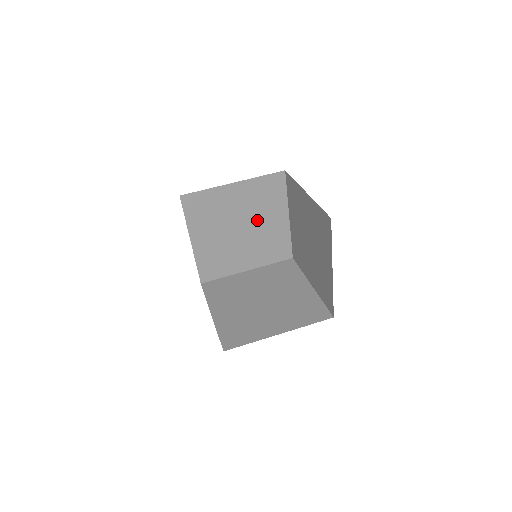
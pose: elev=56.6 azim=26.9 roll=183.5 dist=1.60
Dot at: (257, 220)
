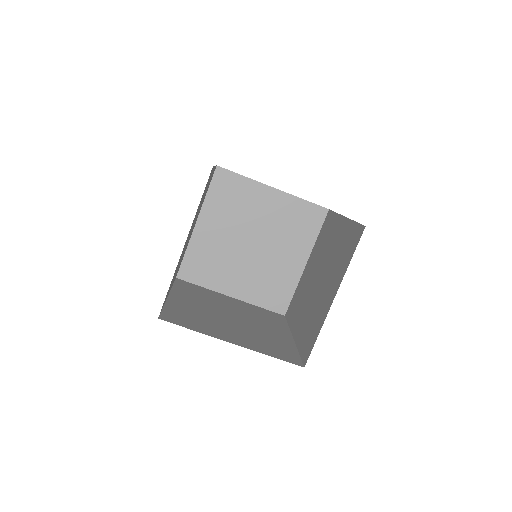
Dot at: occluded
